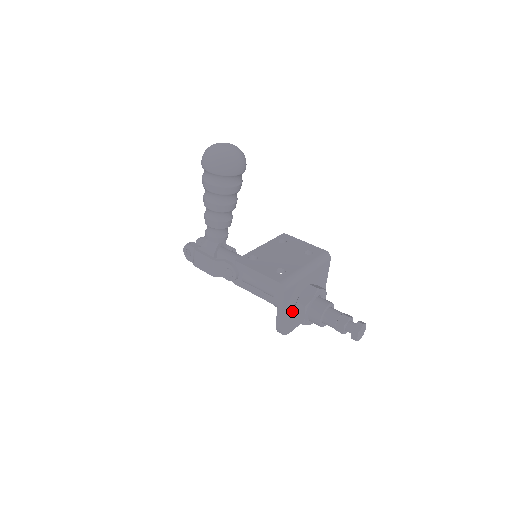
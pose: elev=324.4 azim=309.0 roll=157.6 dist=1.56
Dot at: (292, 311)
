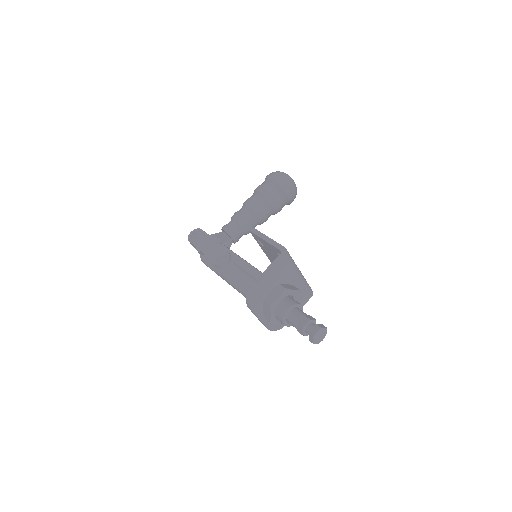
Dot at: (270, 289)
